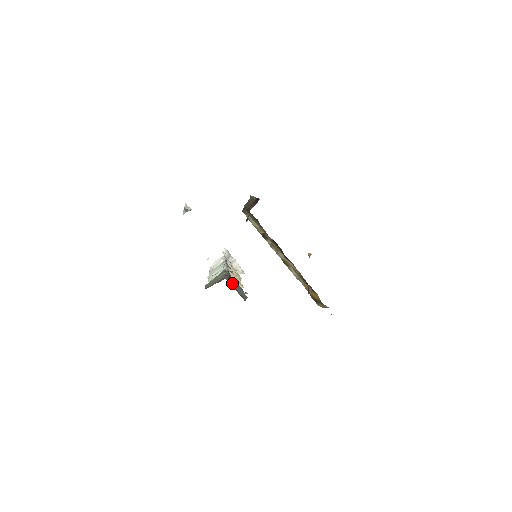
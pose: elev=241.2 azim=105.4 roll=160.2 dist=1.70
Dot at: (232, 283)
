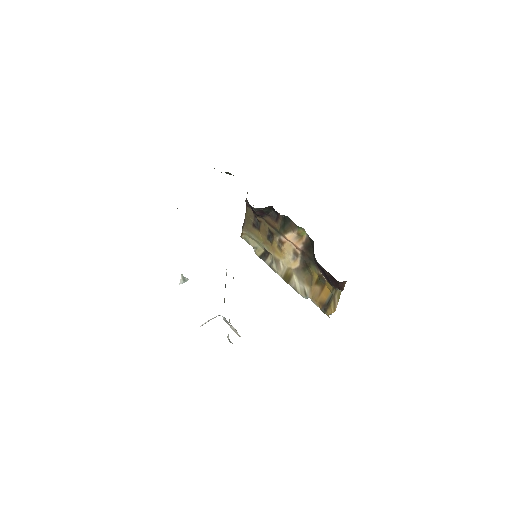
Dot at: occluded
